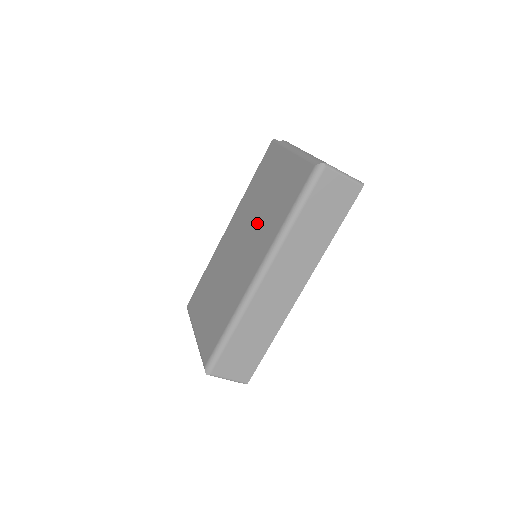
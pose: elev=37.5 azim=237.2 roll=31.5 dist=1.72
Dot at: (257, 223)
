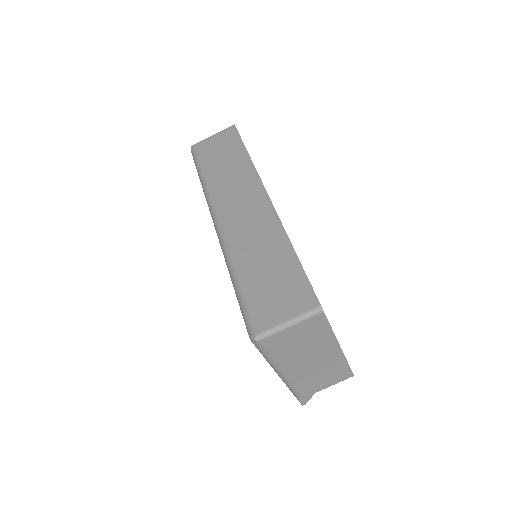
Dot at: occluded
